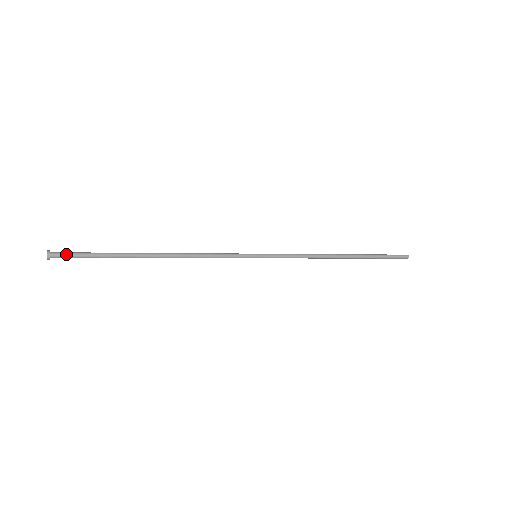
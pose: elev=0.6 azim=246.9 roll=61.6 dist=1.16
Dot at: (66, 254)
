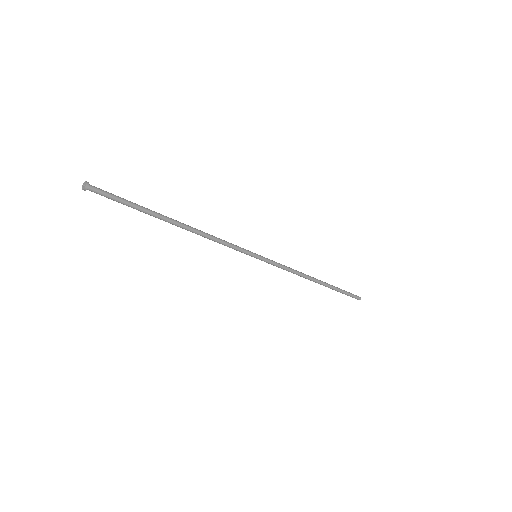
Dot at: (103, 190)
